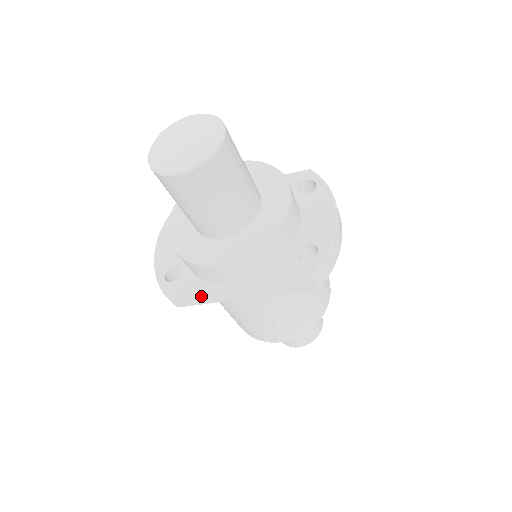
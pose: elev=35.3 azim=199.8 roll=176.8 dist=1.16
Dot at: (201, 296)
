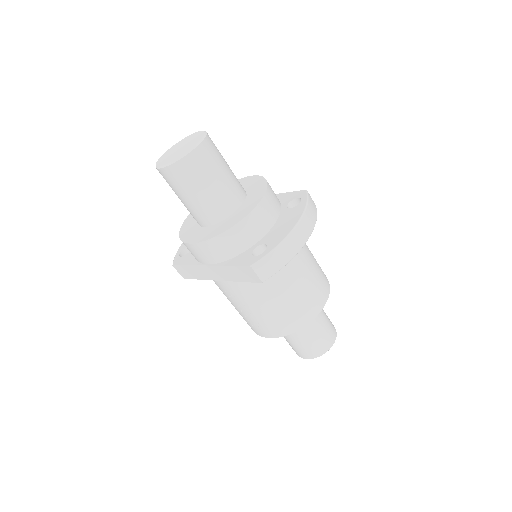
Dot at: (192, 271)
